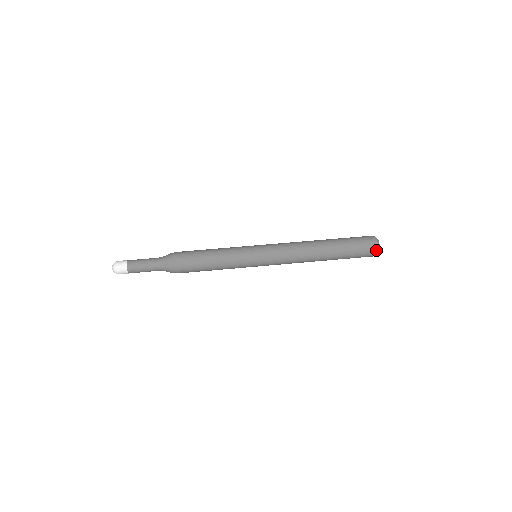
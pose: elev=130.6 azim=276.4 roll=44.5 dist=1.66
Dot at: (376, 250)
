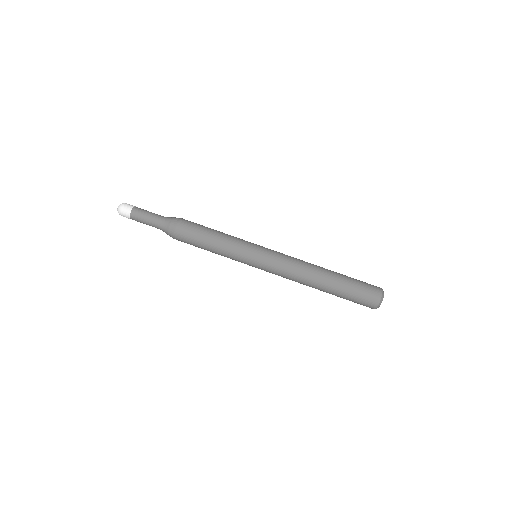
Dot at: (376, 305)
